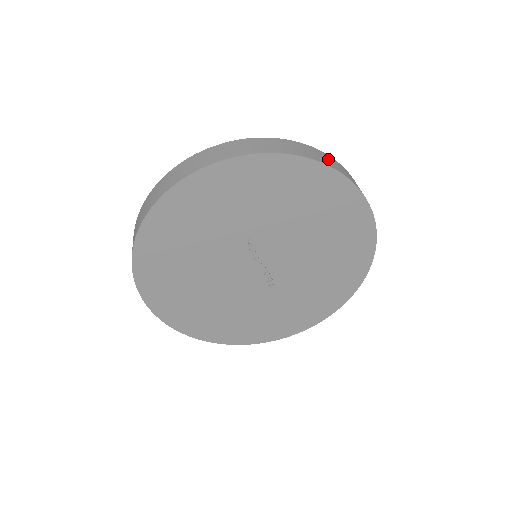
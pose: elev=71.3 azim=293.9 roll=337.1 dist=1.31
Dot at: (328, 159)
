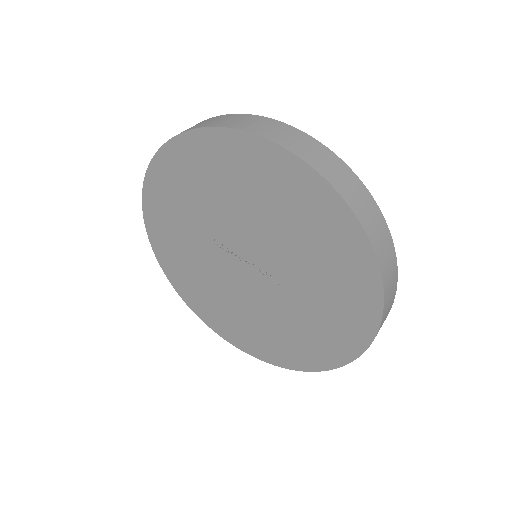
Dot at: (207, 121)
